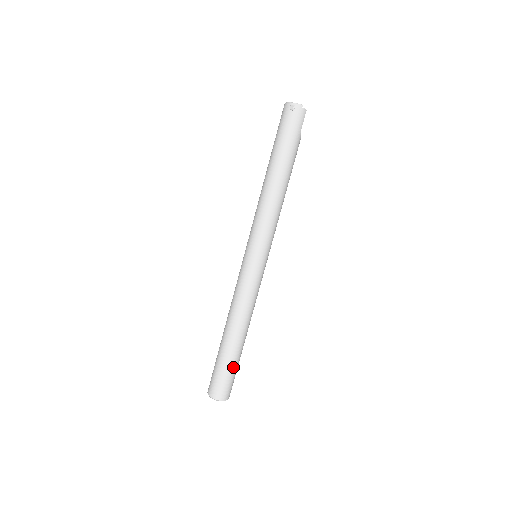
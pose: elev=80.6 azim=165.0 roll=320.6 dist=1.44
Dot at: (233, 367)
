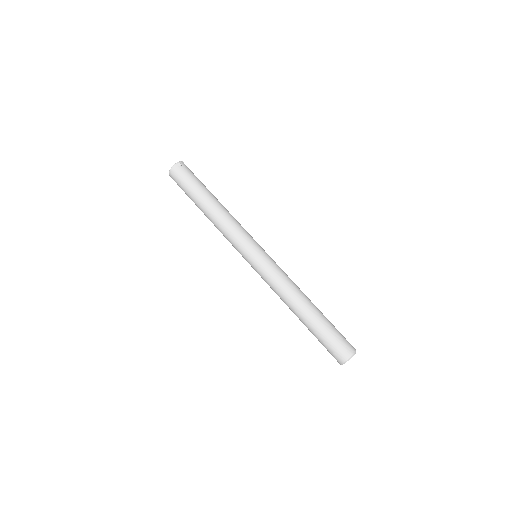
Dot at: (332, 324)
